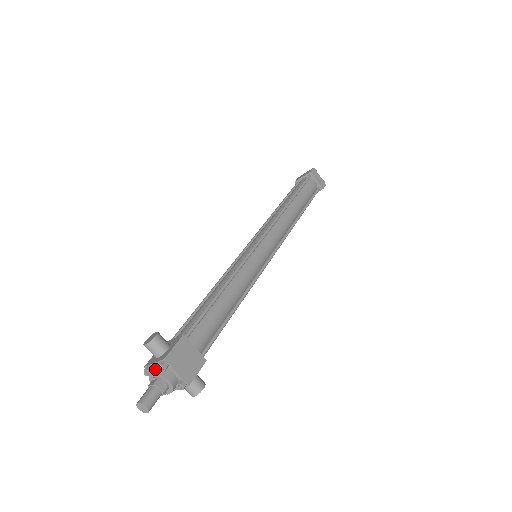
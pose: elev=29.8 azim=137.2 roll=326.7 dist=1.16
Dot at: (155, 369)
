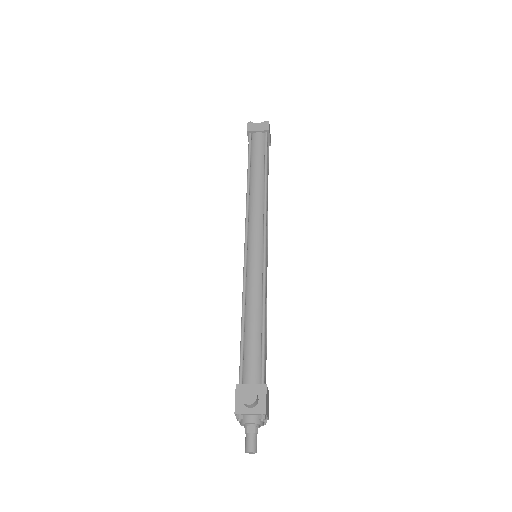
Dot at: (252, 419)
